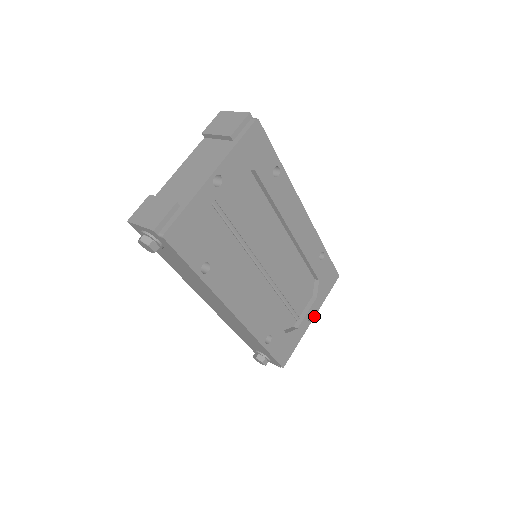
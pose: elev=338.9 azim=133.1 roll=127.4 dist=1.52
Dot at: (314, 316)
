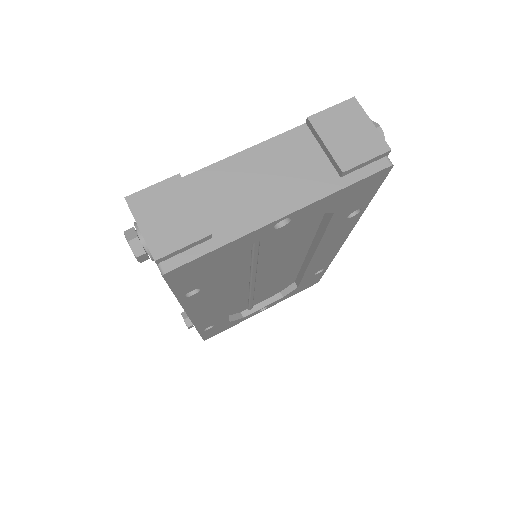
Dot at: (267, 308)
